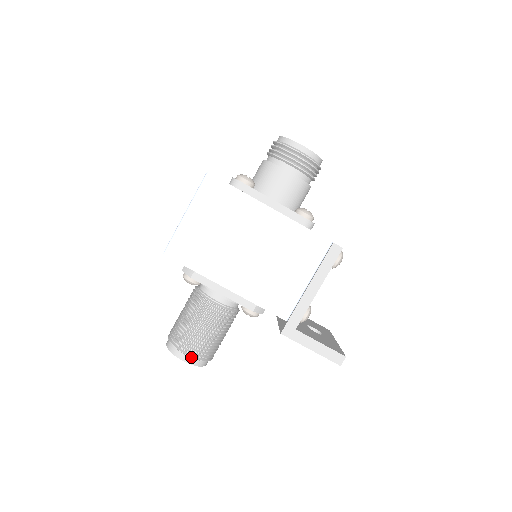
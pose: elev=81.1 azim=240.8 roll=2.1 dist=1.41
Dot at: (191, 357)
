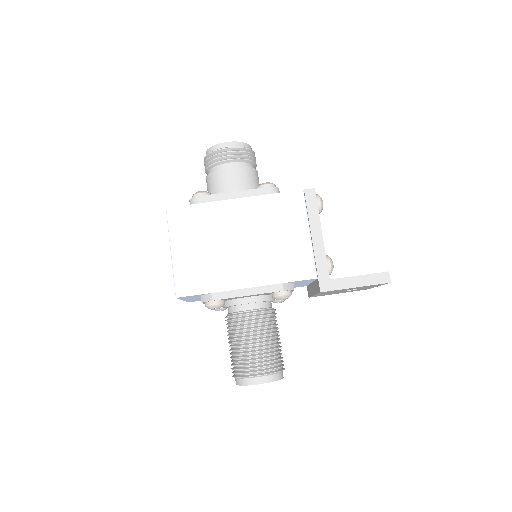
Dot at: (263, 375)
